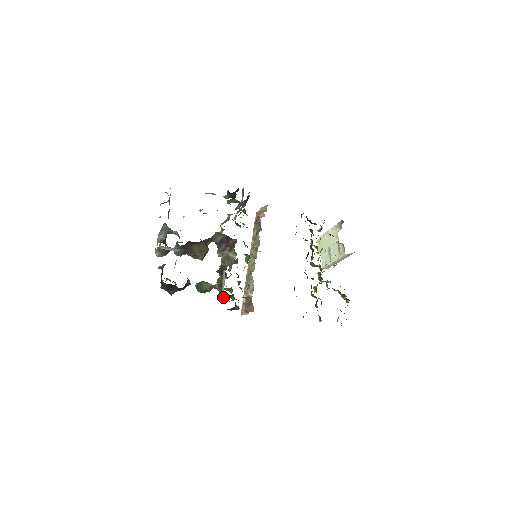
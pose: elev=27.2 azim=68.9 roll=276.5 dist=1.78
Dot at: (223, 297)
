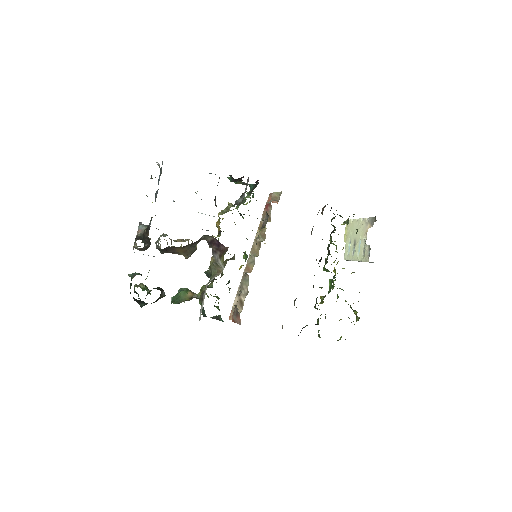
Dot at: (200, 318)
